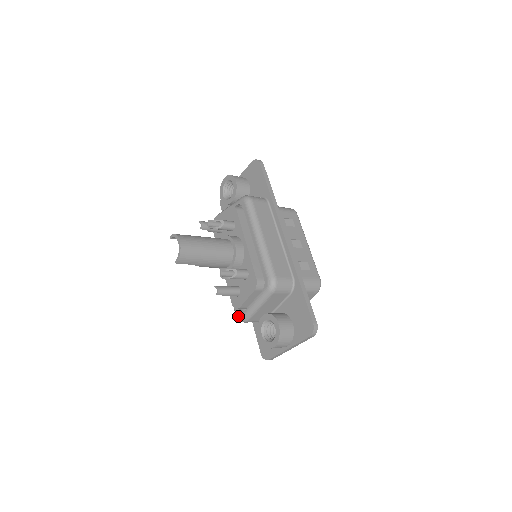
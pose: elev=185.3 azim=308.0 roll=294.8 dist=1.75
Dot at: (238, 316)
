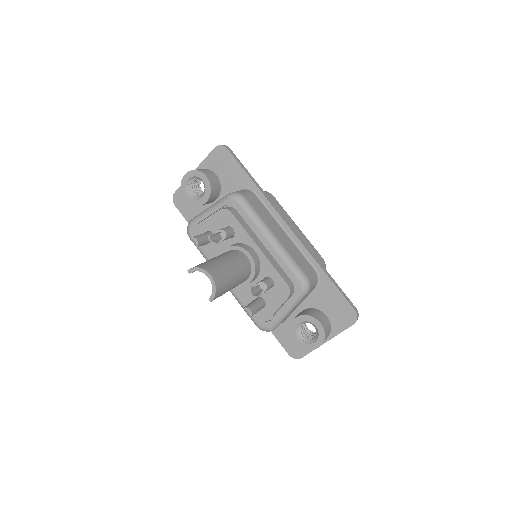
Dot at: (263, 327)
